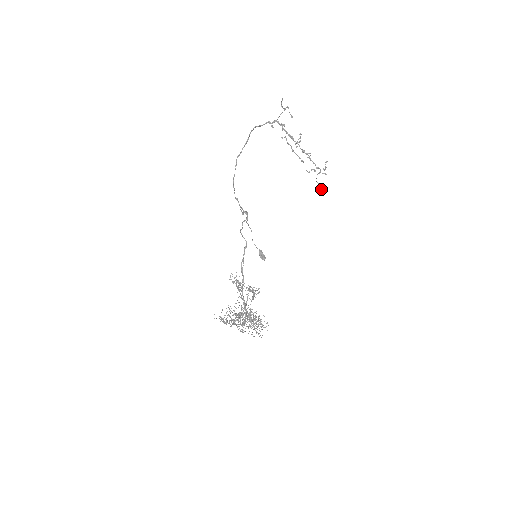
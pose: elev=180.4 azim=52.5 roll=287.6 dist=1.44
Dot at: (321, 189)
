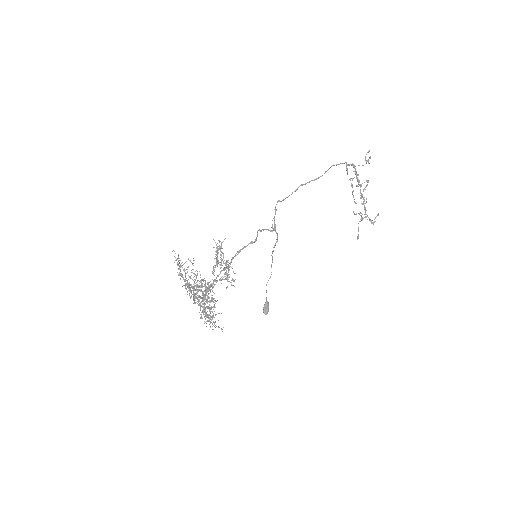
Dot at: (358, 236)
